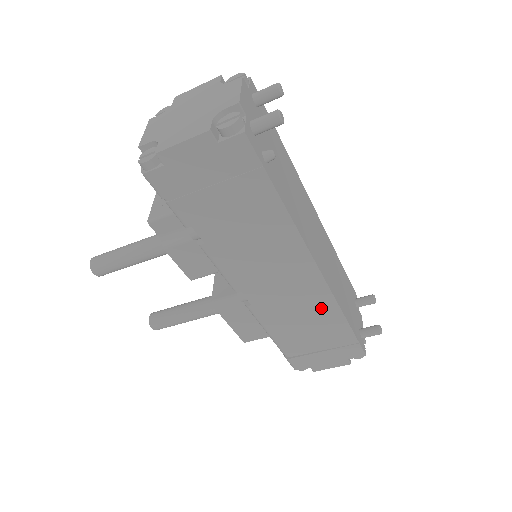
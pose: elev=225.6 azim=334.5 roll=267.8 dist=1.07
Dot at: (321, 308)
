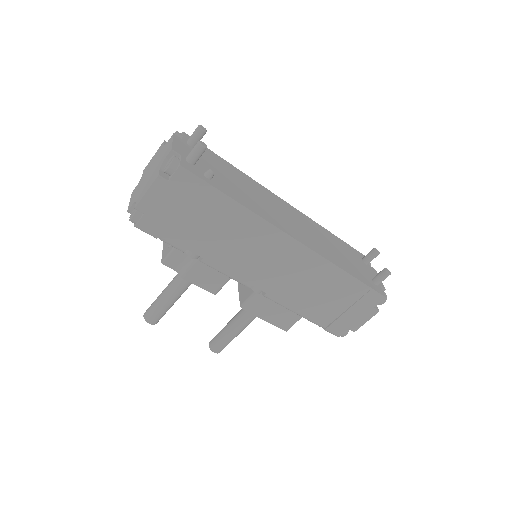
Dot at: (320, 271)
